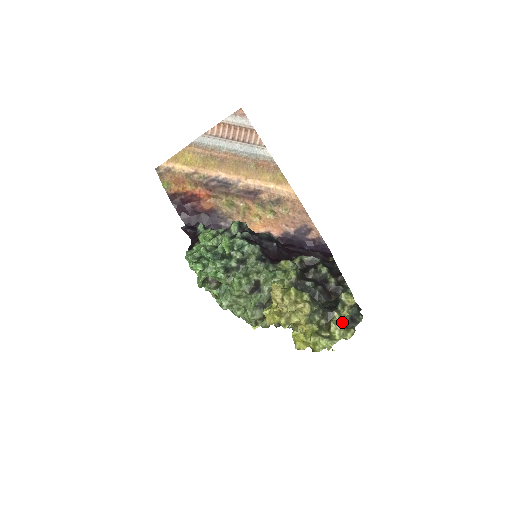
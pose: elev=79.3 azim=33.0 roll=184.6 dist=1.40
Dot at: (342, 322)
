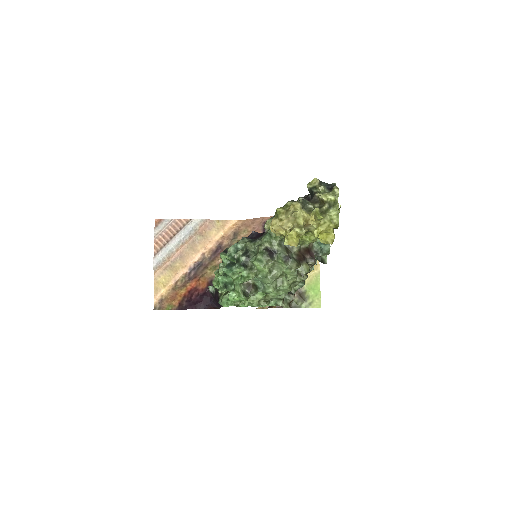
Dot at: occluded
